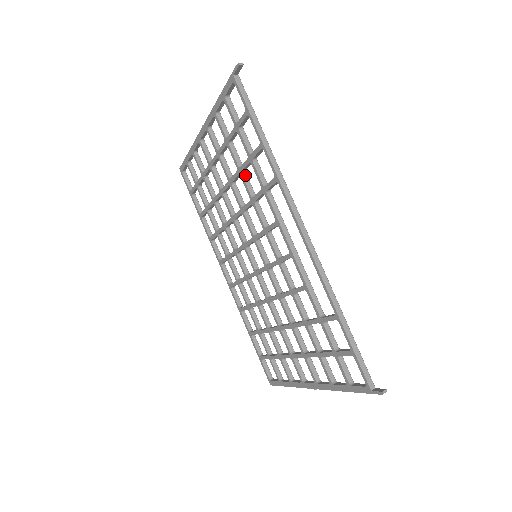
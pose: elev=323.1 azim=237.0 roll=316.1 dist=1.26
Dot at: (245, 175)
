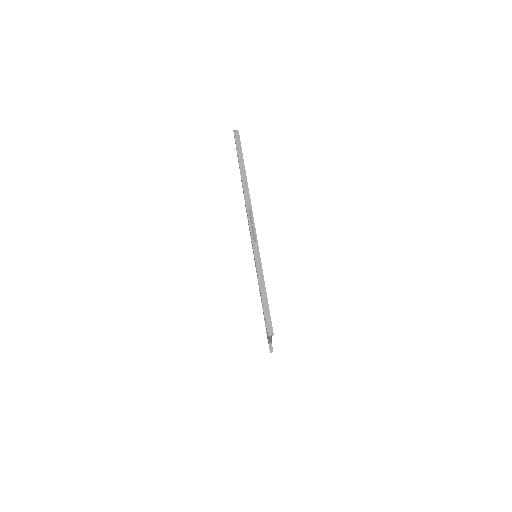
Dot at: occluded
